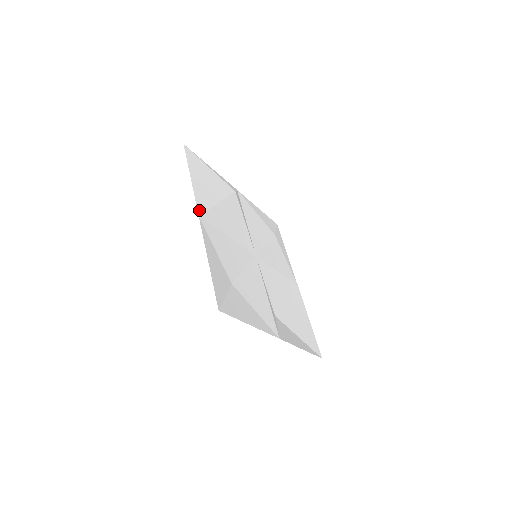
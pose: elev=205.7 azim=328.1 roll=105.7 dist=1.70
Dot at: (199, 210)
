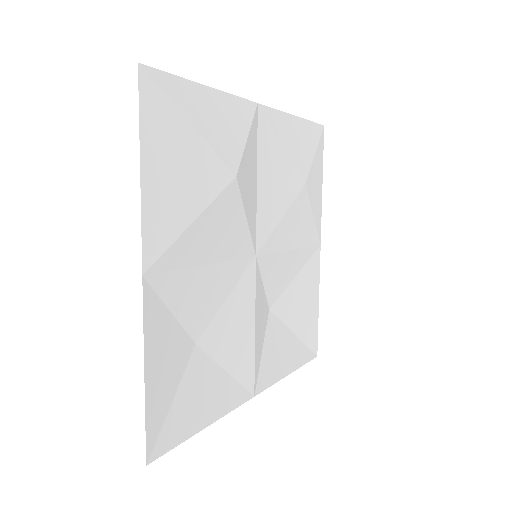
Dot at: (145, 259)
